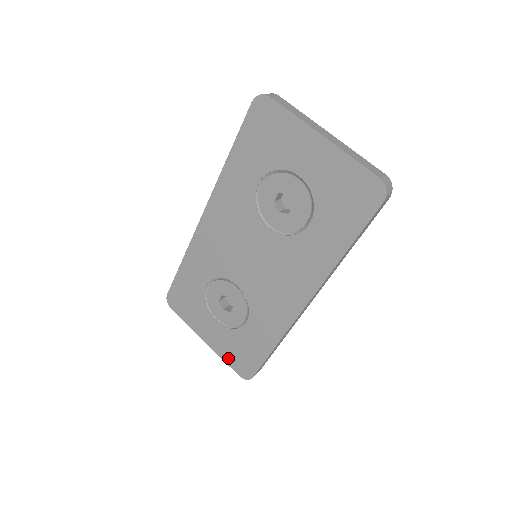
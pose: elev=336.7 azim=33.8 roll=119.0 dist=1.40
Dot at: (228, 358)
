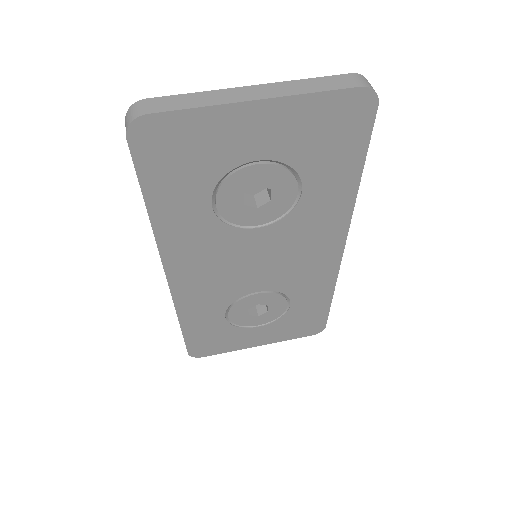
Dot at: (292, 336)
